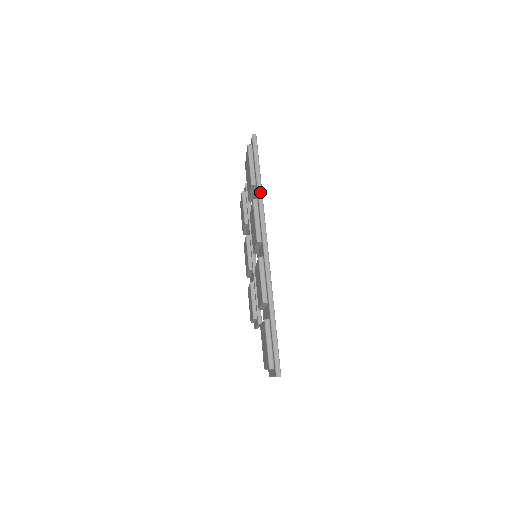
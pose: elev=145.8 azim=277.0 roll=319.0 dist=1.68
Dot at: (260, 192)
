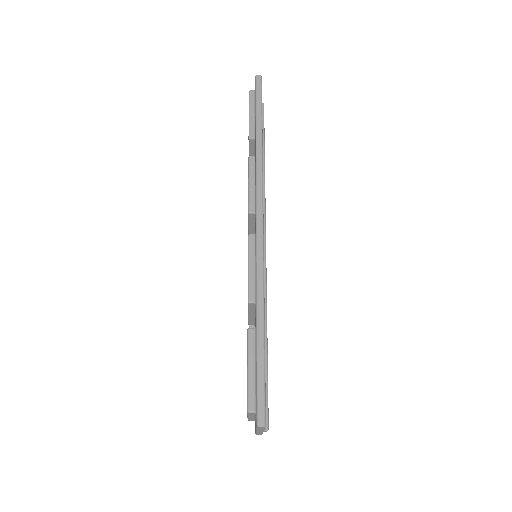
Dot at: (259, 144)
